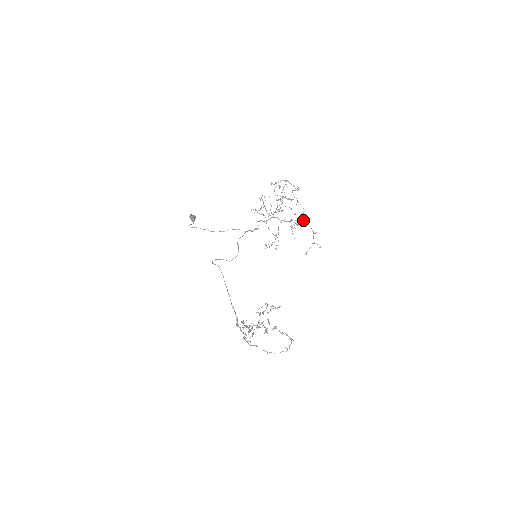
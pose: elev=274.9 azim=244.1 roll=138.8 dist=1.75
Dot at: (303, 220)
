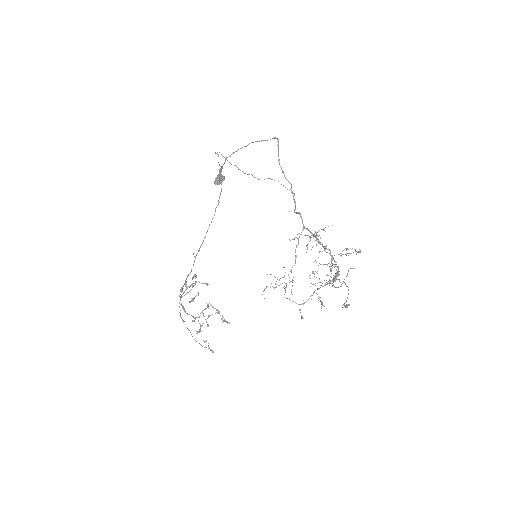
Dot at: occluded
